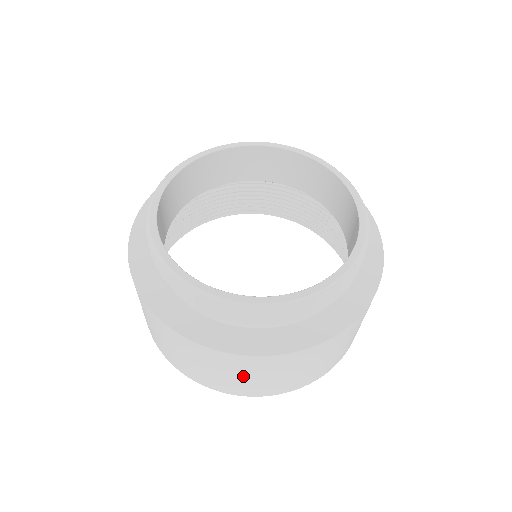
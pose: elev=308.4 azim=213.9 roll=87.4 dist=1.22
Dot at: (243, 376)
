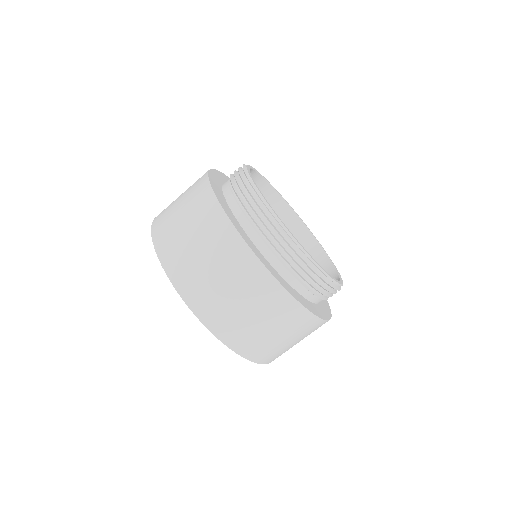
Dot at: (261, 320)
